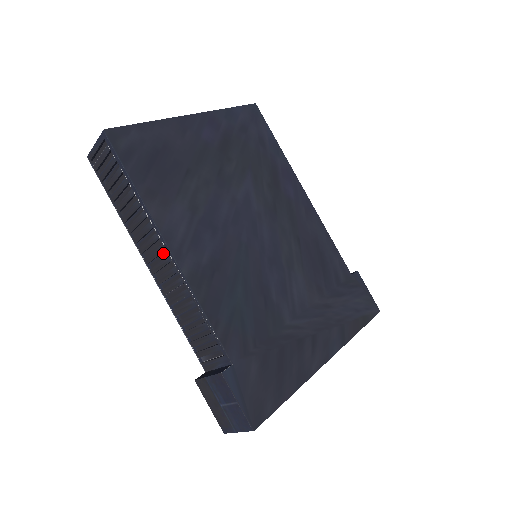
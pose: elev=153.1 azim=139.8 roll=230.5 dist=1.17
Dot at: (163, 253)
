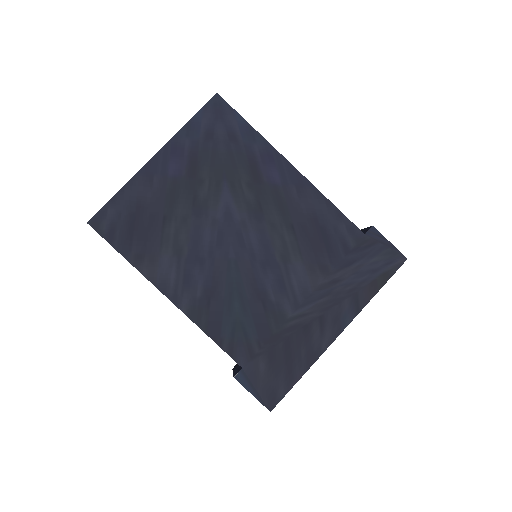
Dot at: occluded
